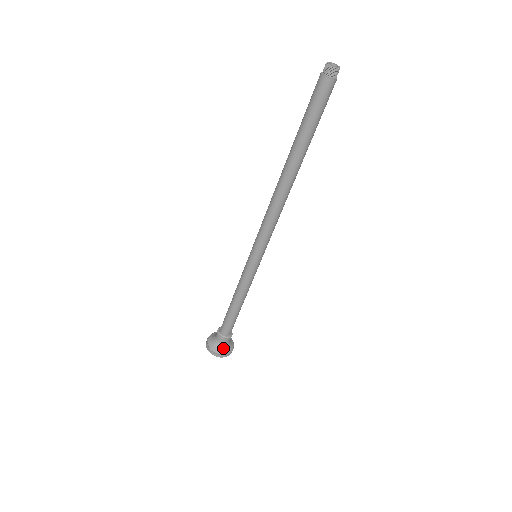
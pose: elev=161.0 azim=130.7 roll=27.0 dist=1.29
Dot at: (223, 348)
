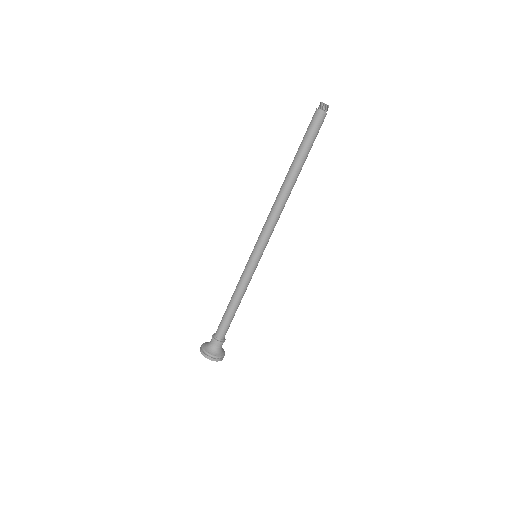
Dot at: (219, 352)
